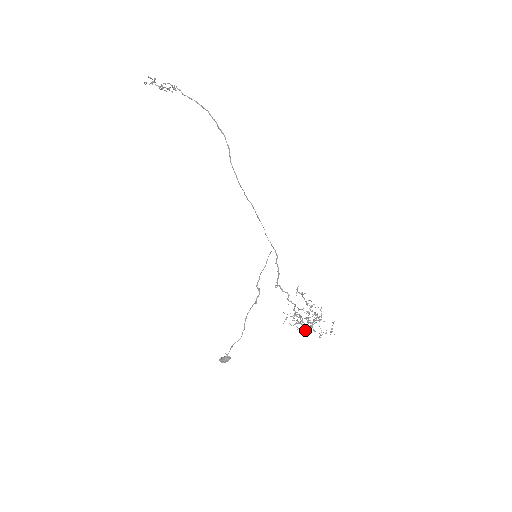
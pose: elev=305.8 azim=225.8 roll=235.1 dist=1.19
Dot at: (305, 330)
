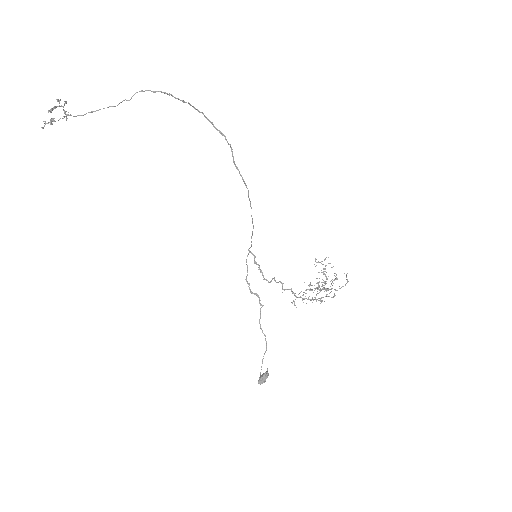
Dot at: (323, 297)
